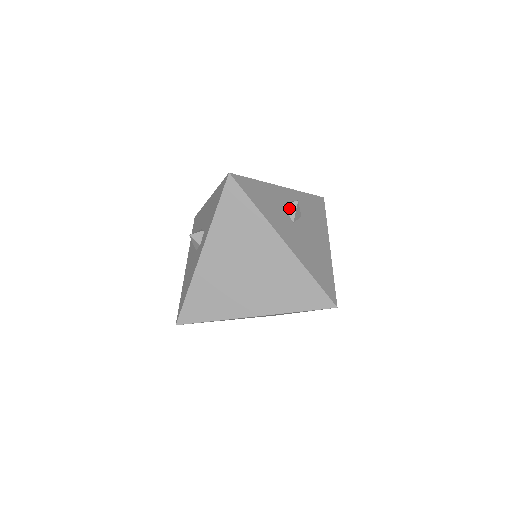
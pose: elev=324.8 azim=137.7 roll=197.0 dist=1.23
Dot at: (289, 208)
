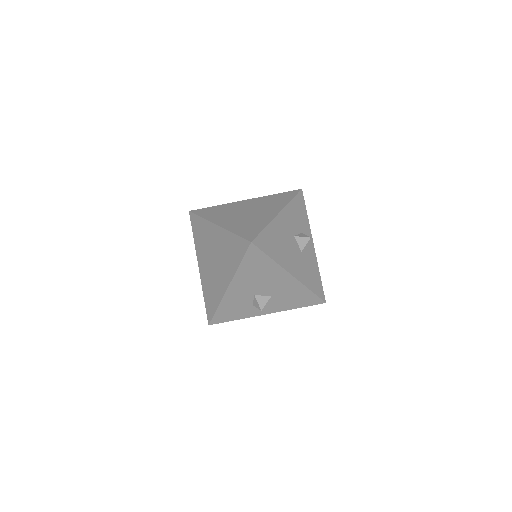
Dot at: (302, 235)
